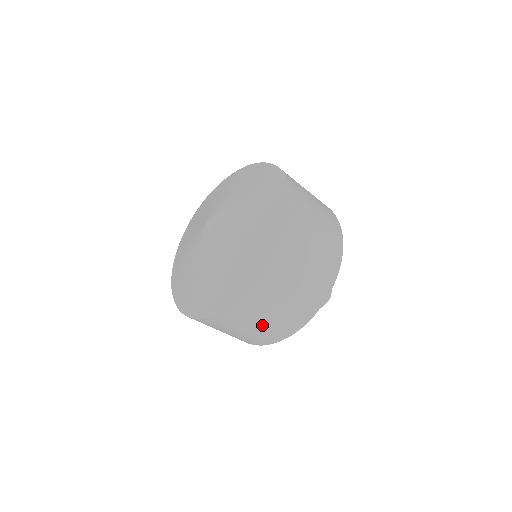
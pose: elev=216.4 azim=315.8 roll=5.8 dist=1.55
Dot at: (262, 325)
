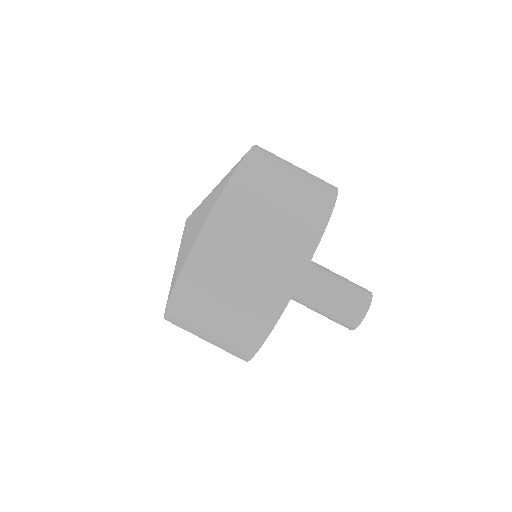
Dot at: (298, 174)
